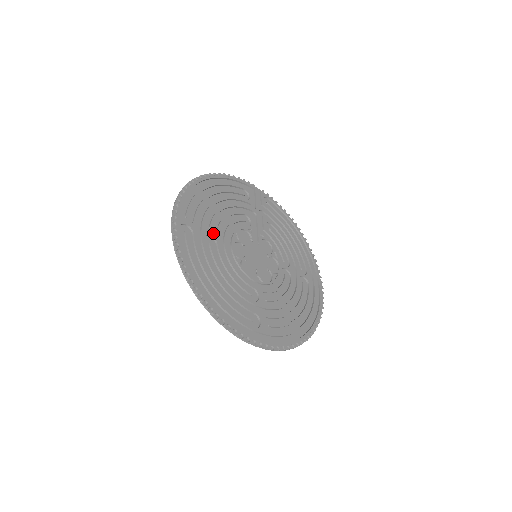
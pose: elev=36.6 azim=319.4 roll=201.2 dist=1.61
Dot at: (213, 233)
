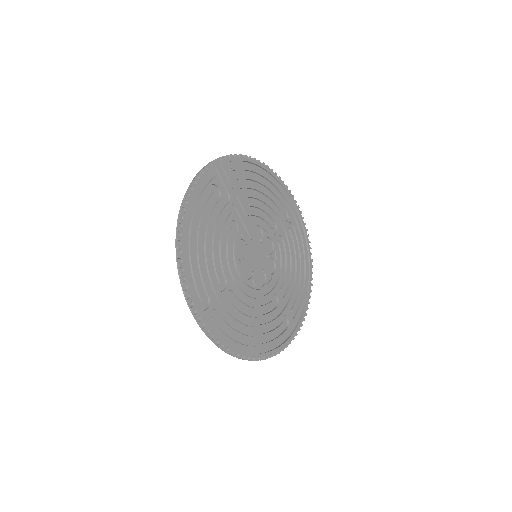
Dot at: (224, 284)
